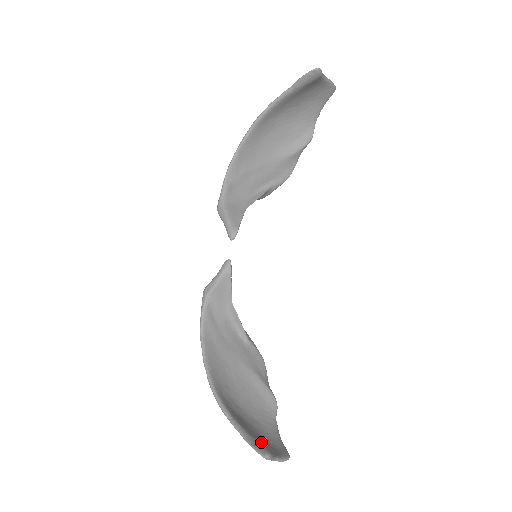
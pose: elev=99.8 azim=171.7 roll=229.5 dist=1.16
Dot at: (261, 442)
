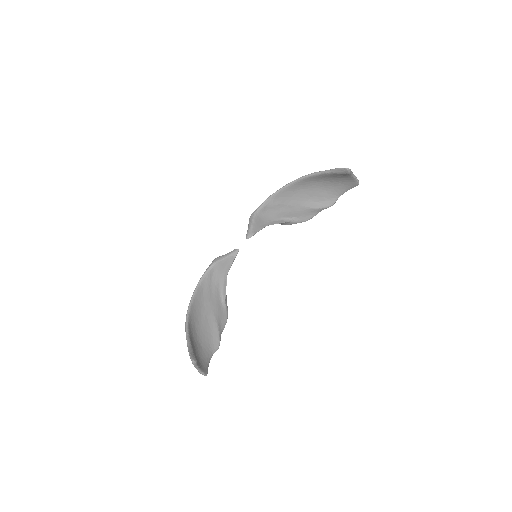
Dot at: (196, 356)
